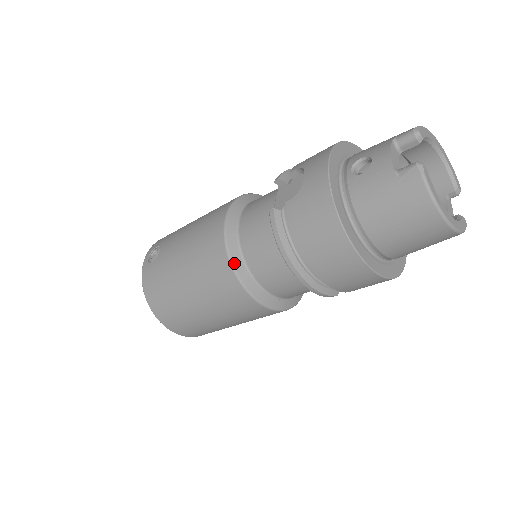
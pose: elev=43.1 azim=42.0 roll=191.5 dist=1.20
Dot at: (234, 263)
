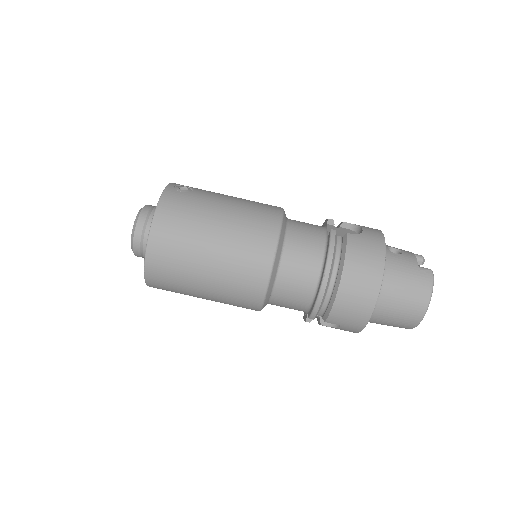
Dot at: (280, 241)
